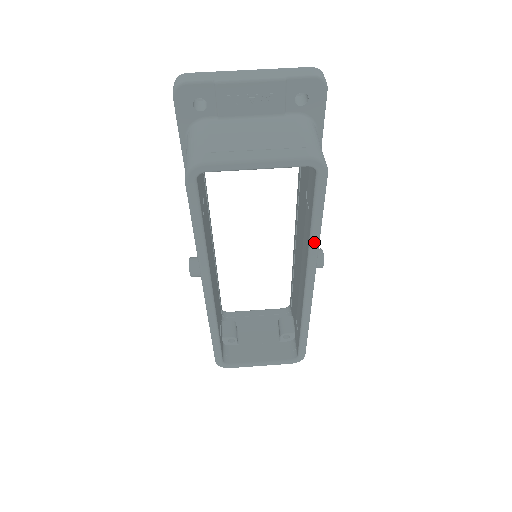
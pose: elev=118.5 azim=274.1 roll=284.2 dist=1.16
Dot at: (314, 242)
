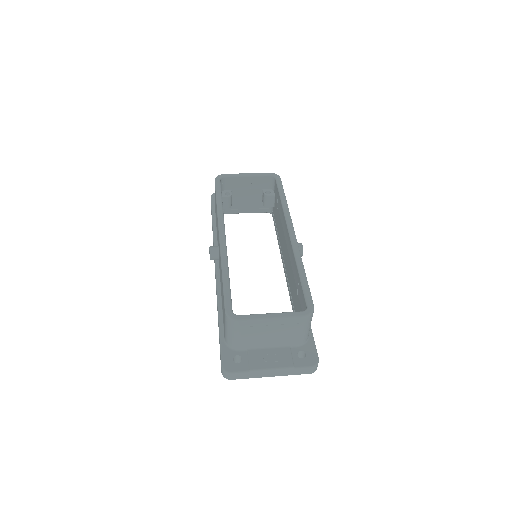
Dot at: (285, 205)
